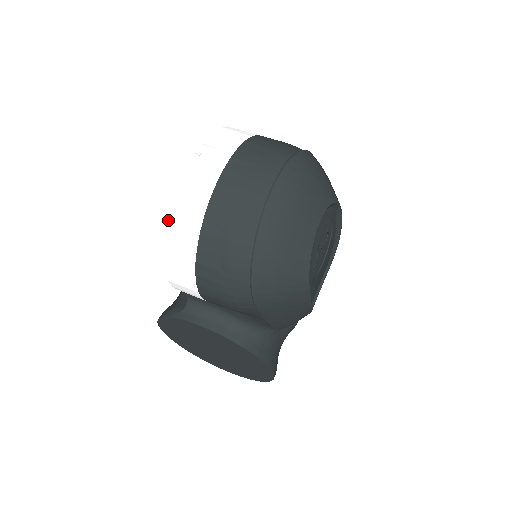
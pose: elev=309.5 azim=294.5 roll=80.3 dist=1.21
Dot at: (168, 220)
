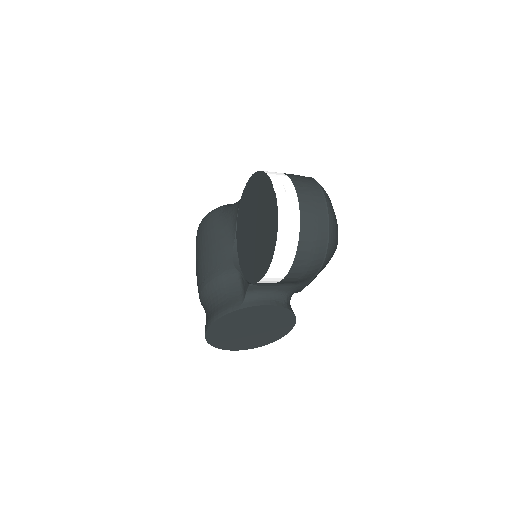
Dot at: (279, 229)
